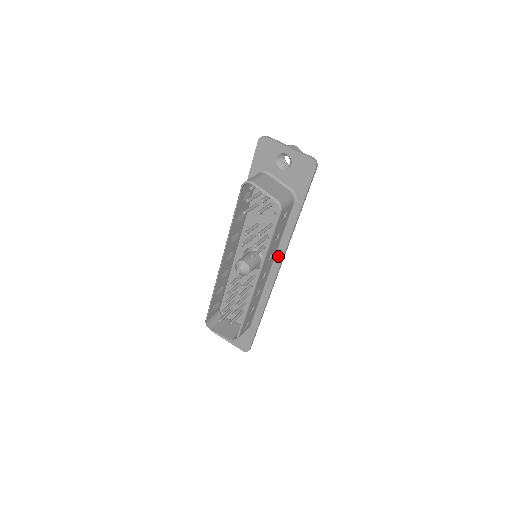
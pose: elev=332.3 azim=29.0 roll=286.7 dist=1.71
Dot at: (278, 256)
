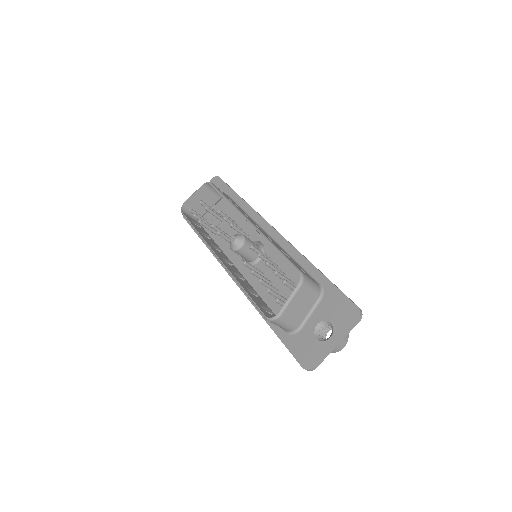
Dot at: (259, 223)
